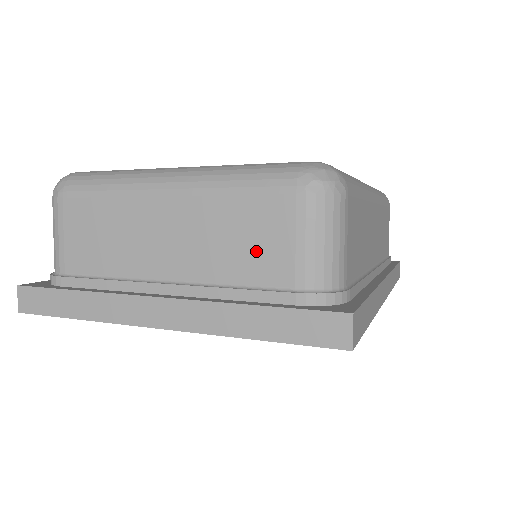
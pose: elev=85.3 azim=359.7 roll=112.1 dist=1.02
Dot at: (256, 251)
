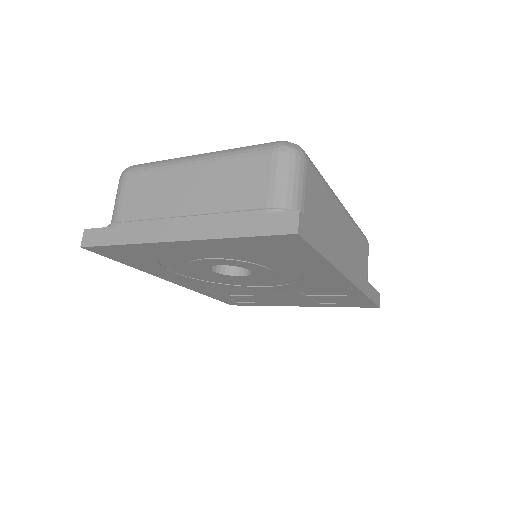
Dot at: (245, 189)
